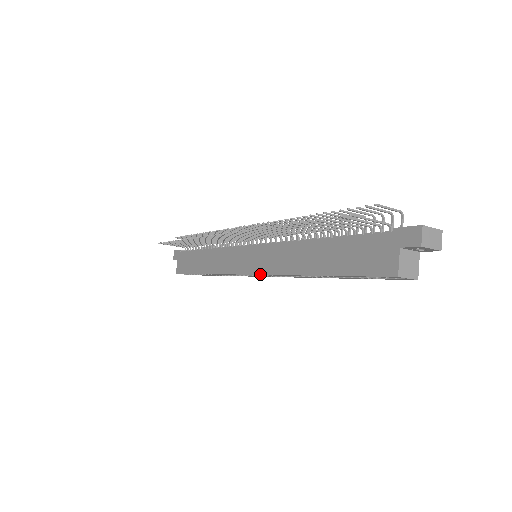
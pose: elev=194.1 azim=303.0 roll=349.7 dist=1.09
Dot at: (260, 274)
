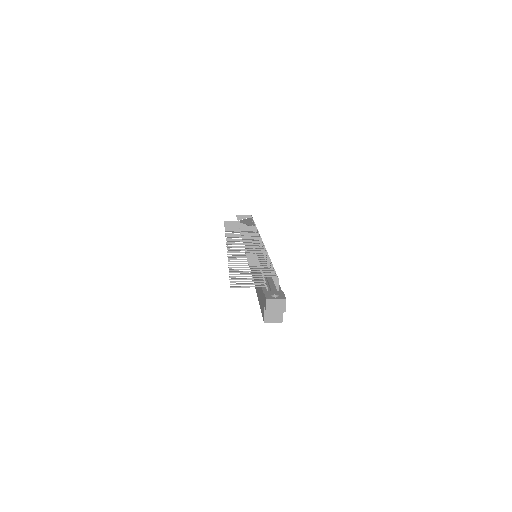
Dot at: occluded
